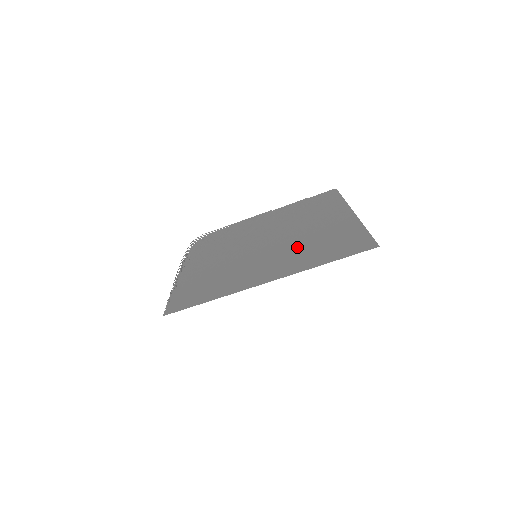
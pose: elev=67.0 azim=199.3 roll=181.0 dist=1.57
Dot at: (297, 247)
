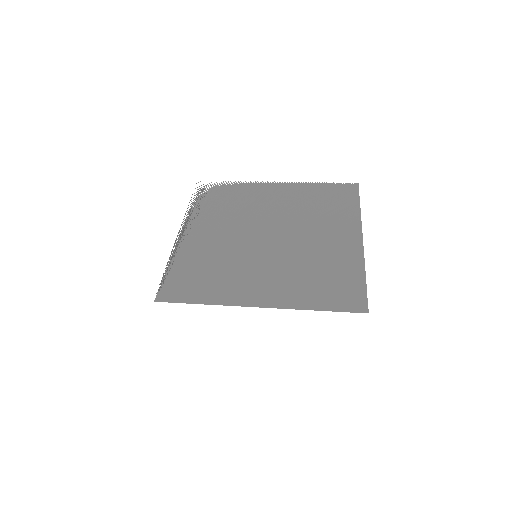
Dot at: (296, 266)
